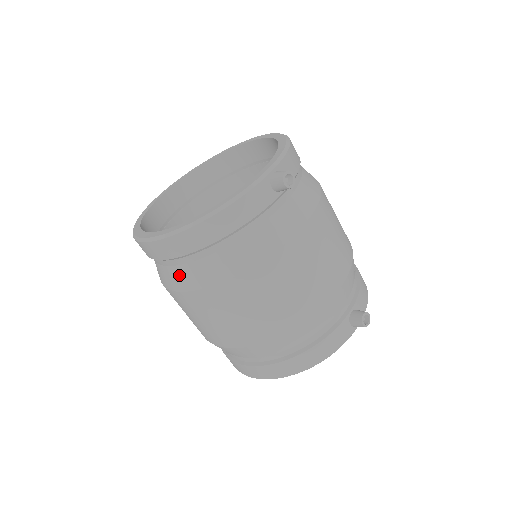
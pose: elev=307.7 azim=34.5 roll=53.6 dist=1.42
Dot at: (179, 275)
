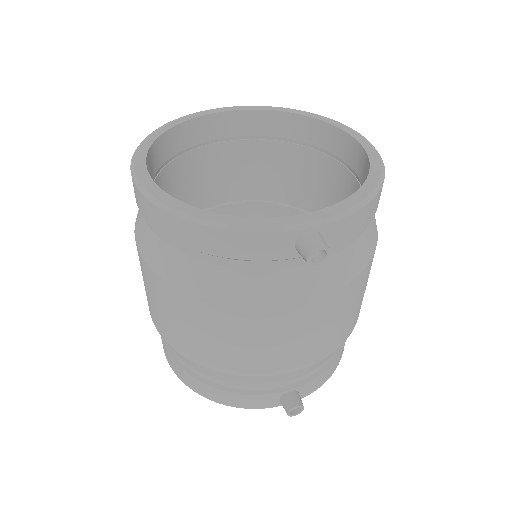
Dot at: (144, 233)
